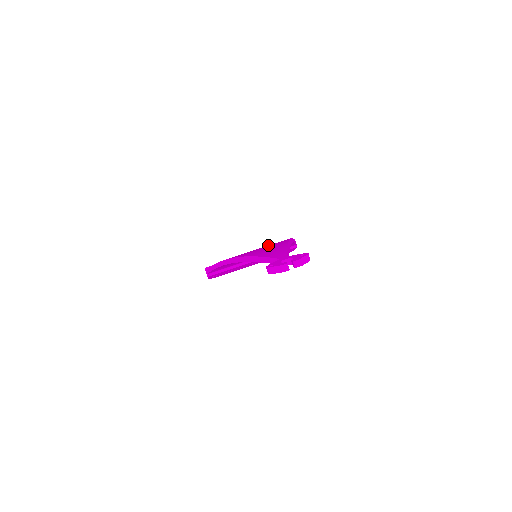
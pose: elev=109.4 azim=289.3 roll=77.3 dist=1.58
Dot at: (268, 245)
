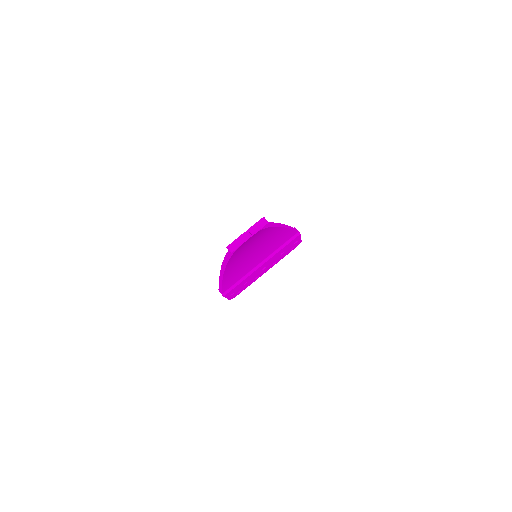
Dot at: occluded
